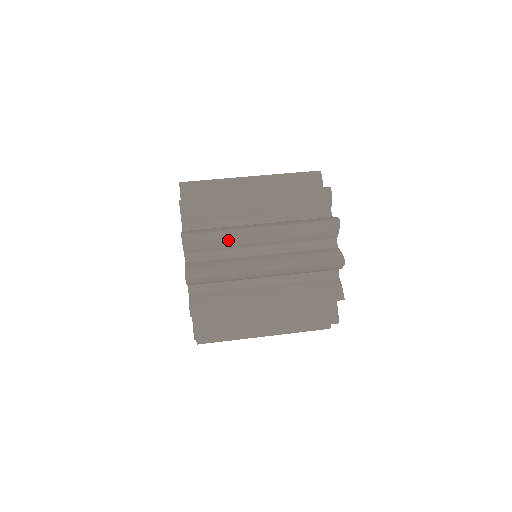
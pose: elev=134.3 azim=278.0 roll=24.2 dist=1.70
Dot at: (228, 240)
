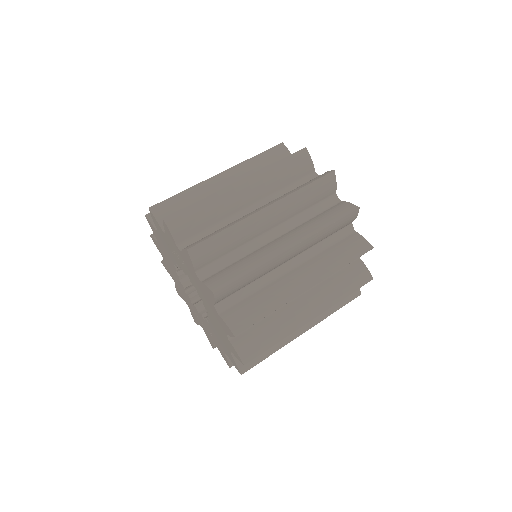
Dot at: (259, 274)
